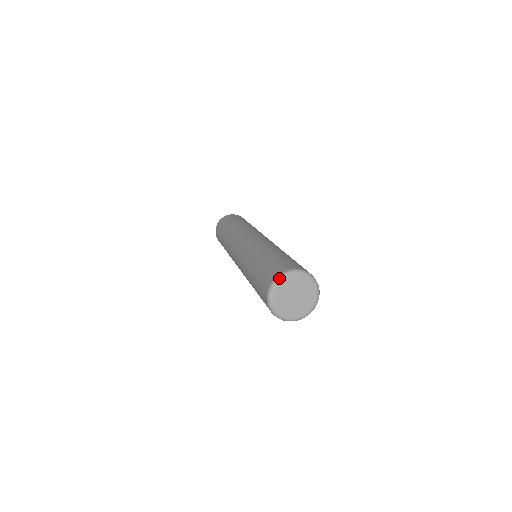
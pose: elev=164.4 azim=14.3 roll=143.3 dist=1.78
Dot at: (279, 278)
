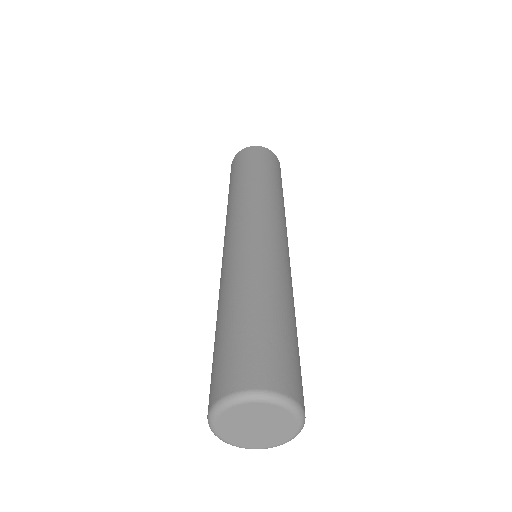
Dot at: (272, 398)
